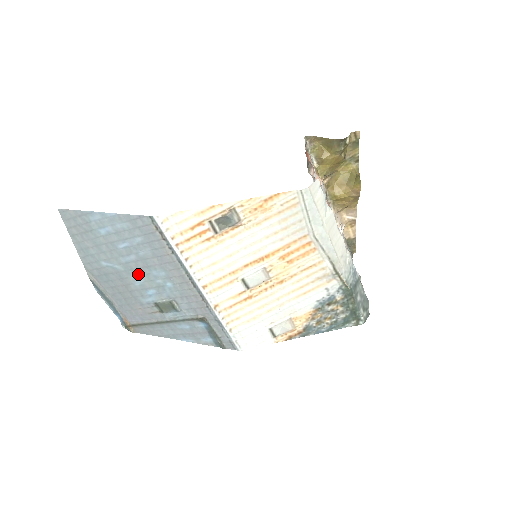
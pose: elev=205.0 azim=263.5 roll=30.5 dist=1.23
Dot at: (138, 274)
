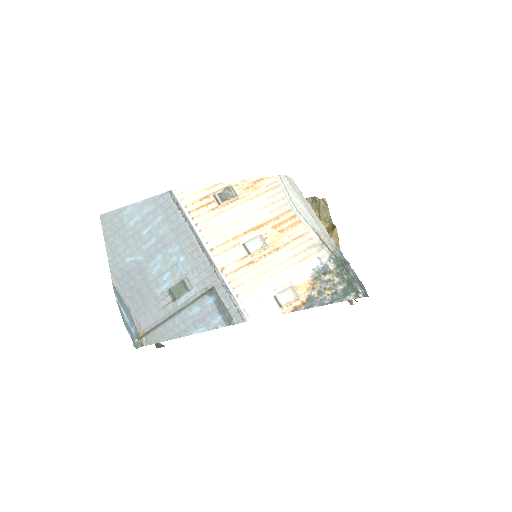
Dot at: (156, 259)
